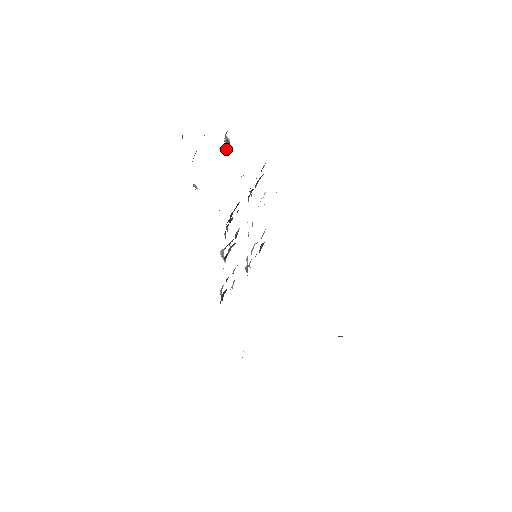
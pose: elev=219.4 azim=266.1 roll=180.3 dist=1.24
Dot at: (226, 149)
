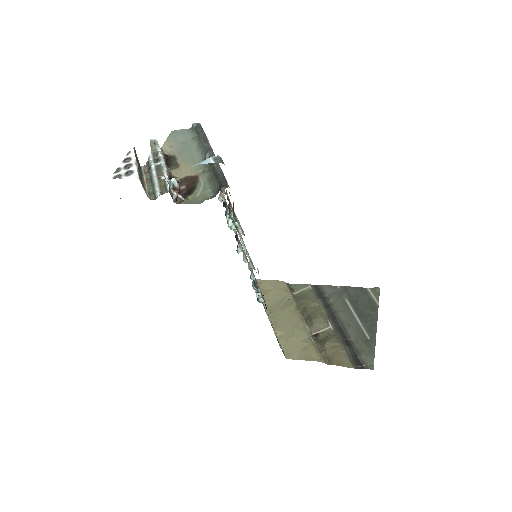
Dot at: (178, 189)
